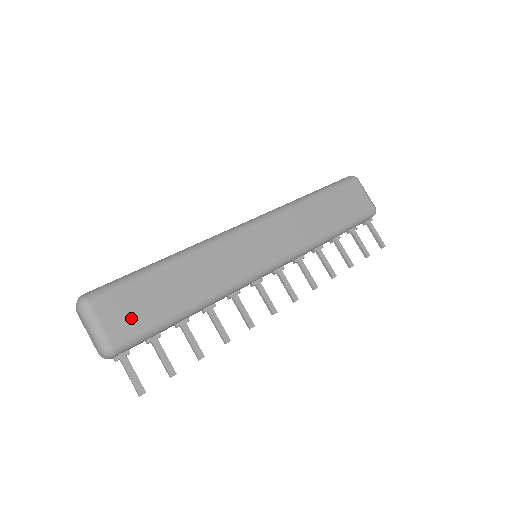
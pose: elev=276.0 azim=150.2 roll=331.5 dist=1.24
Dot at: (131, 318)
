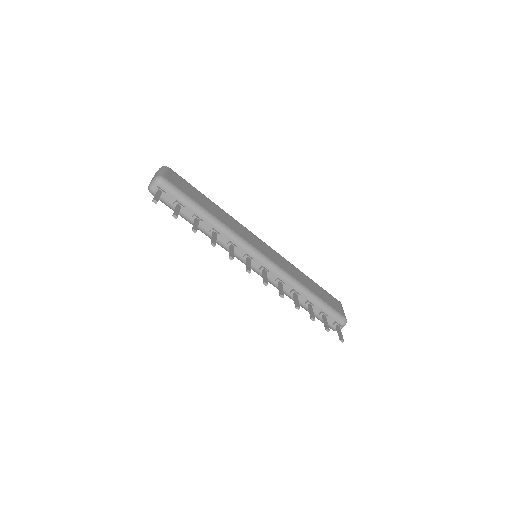
Dot at: (180, 185)
